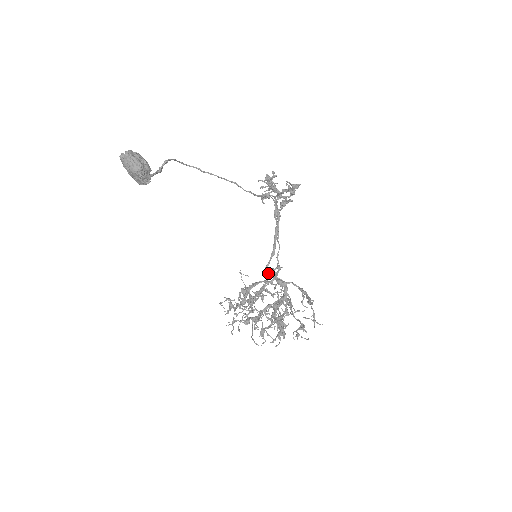
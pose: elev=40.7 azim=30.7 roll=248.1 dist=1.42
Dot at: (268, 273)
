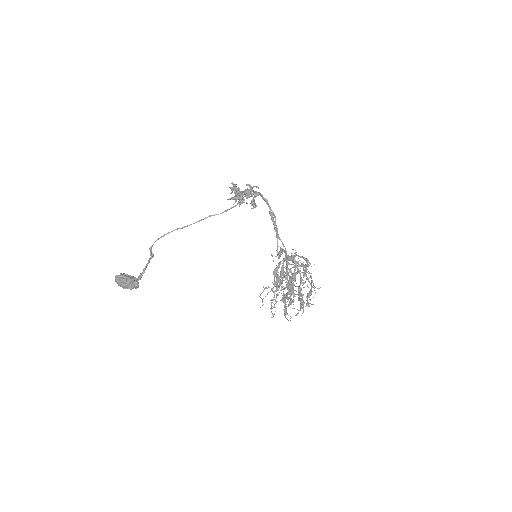
Dot at: occluded
